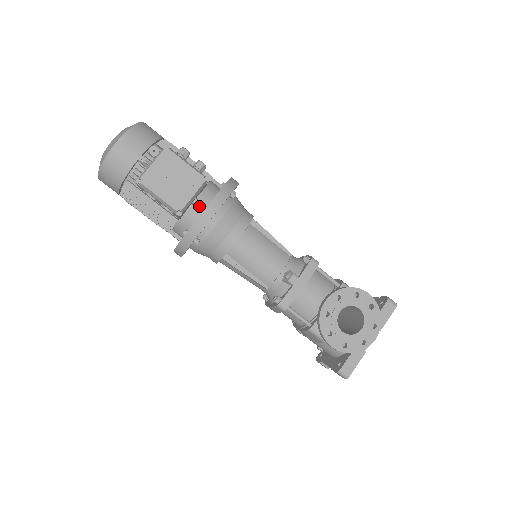
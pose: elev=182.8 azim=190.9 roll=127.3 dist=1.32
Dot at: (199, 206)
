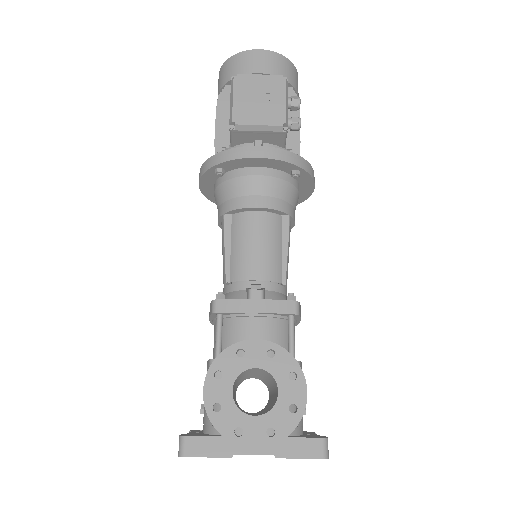
Dot at: occluded
